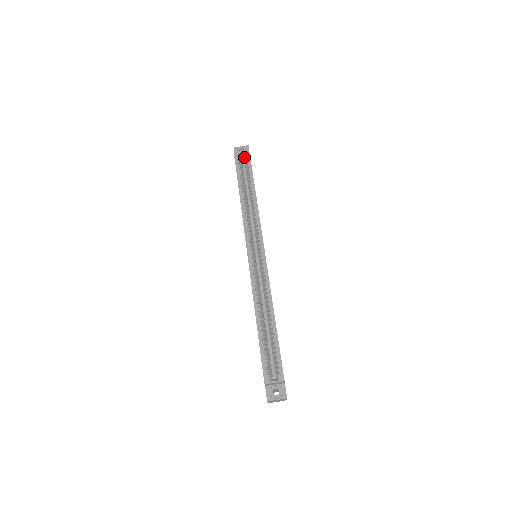
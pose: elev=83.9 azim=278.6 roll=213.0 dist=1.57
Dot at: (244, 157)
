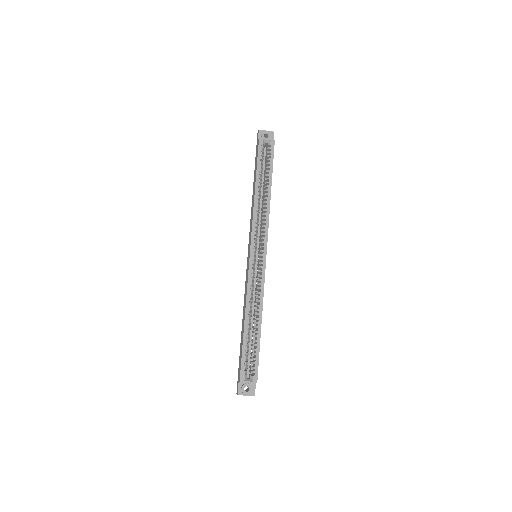
Dot at: (268, 146)
